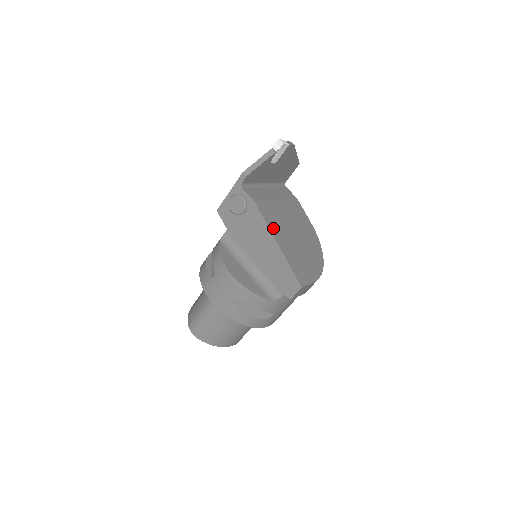
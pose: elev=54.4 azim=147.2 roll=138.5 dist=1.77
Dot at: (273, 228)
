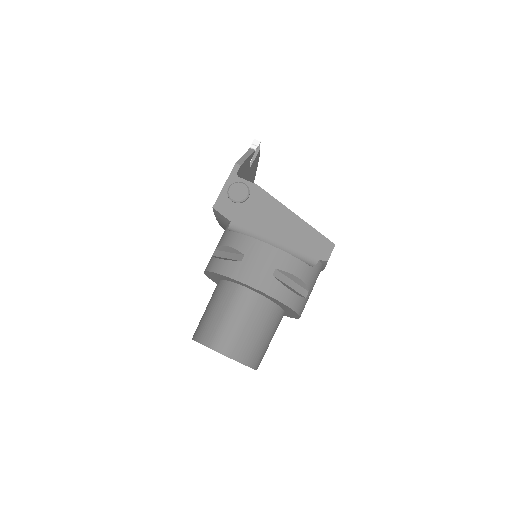
Dot at: occluded
